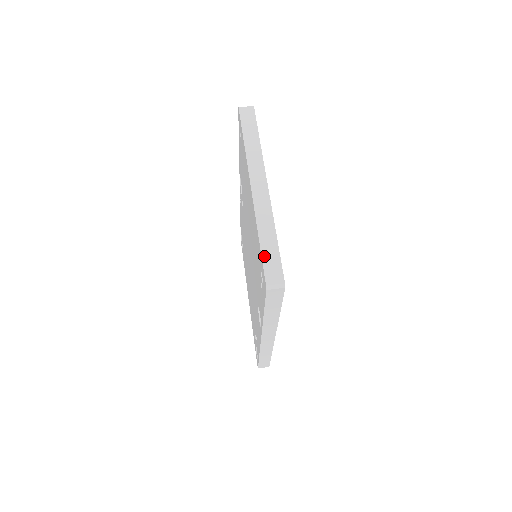
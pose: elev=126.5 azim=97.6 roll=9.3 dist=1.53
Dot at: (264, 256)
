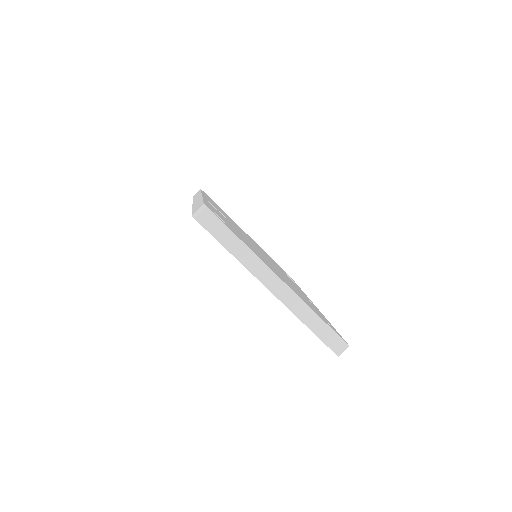
Dot at: (322, 338)
